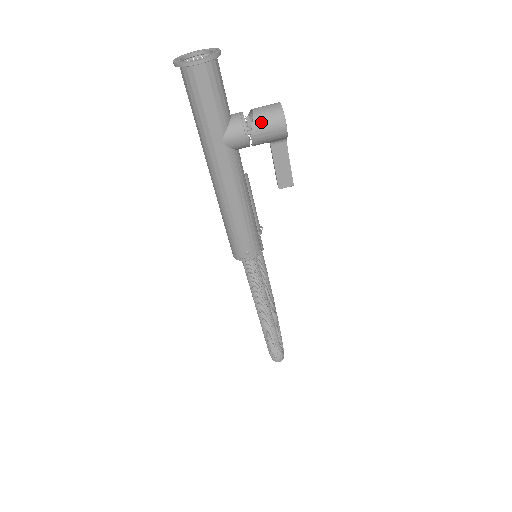
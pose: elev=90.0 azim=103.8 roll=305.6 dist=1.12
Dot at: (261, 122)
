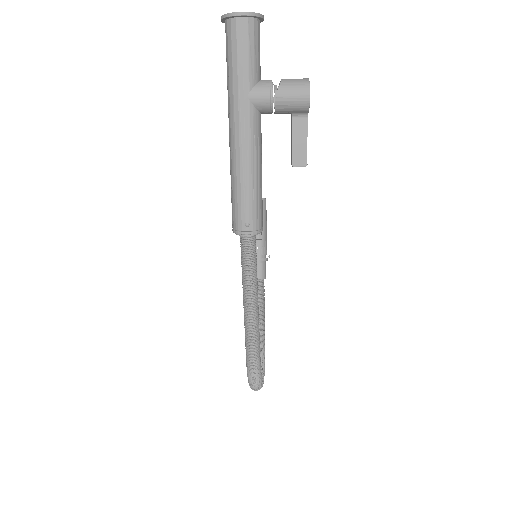
Dot at: (287, 87)
